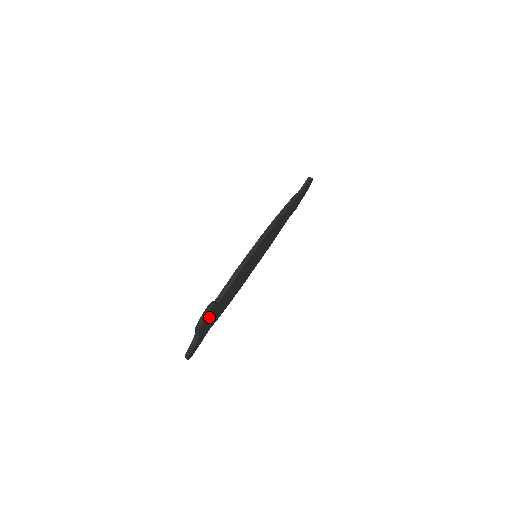
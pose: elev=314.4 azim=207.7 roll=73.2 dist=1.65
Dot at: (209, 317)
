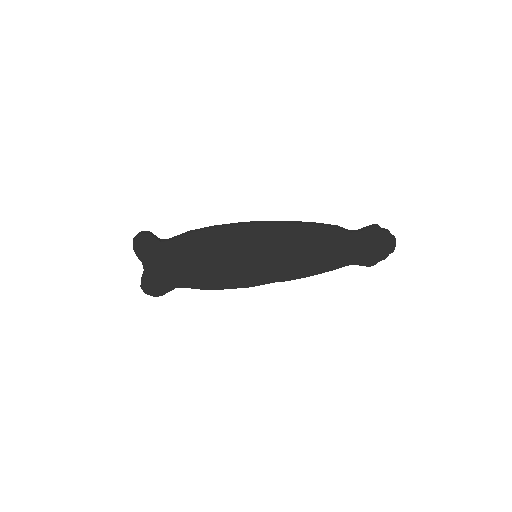
Dot at: (151, 250)
